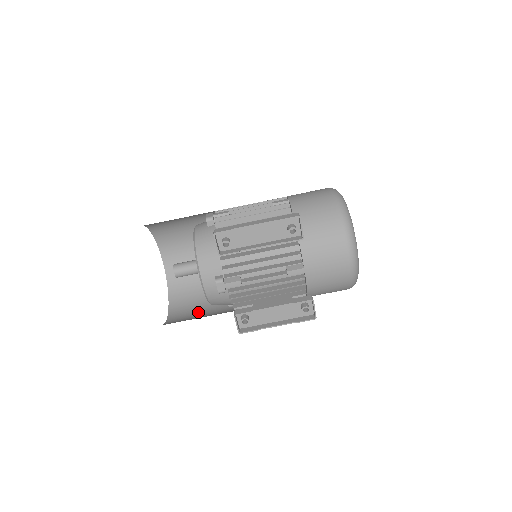
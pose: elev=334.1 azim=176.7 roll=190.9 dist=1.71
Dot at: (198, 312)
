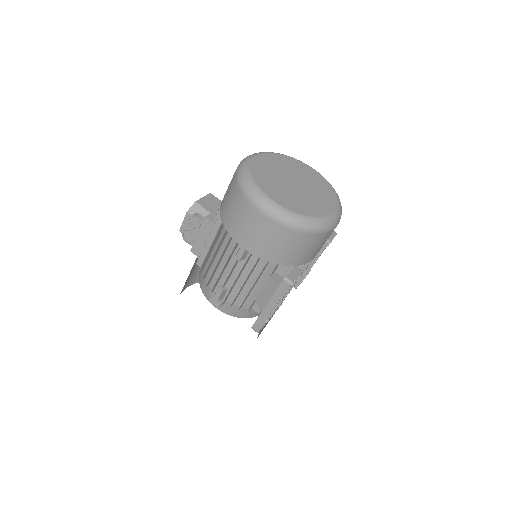
Dot at: occluded
